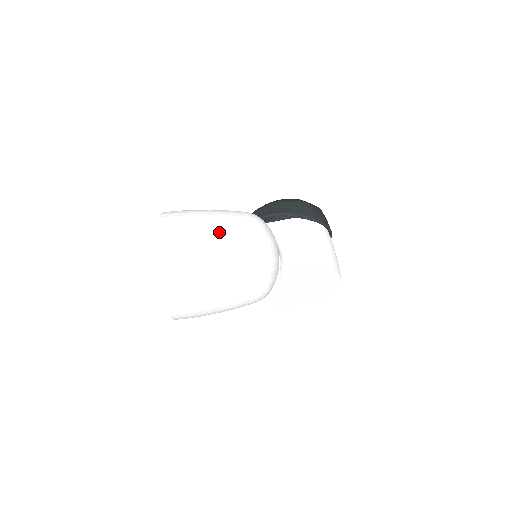
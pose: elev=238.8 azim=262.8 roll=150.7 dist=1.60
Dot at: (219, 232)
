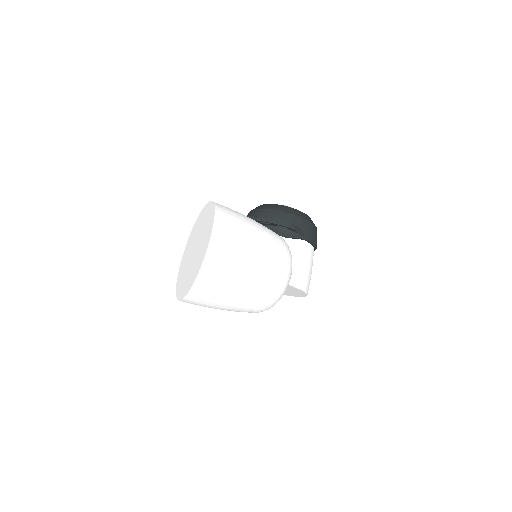
Dot at: (262, 261)
